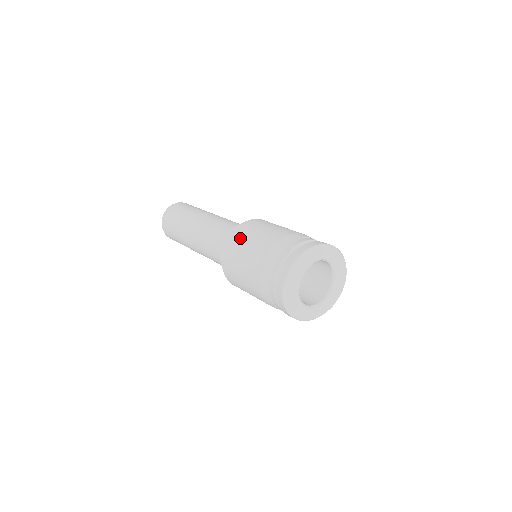
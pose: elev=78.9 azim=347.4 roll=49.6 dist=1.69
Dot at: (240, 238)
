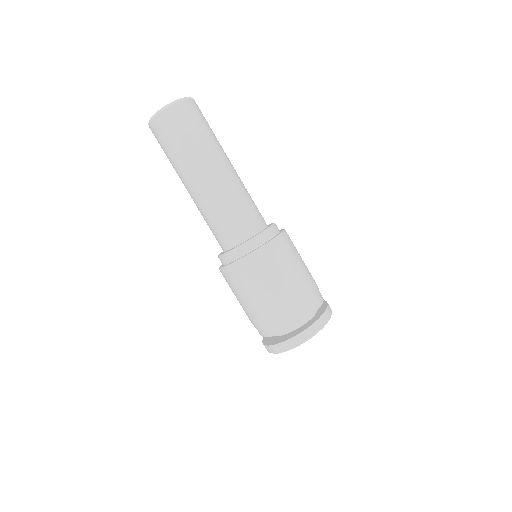
Dot at: (262, 267)
